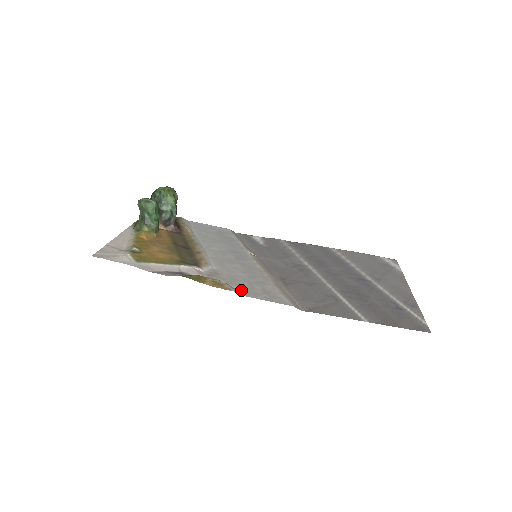
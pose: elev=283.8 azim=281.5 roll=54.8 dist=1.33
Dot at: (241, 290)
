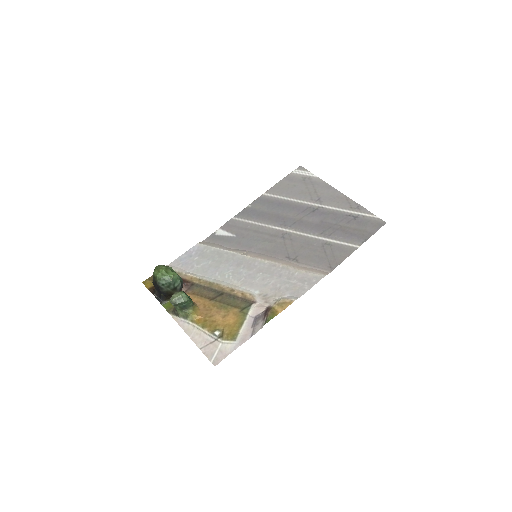
Dot at: (294, 294)
